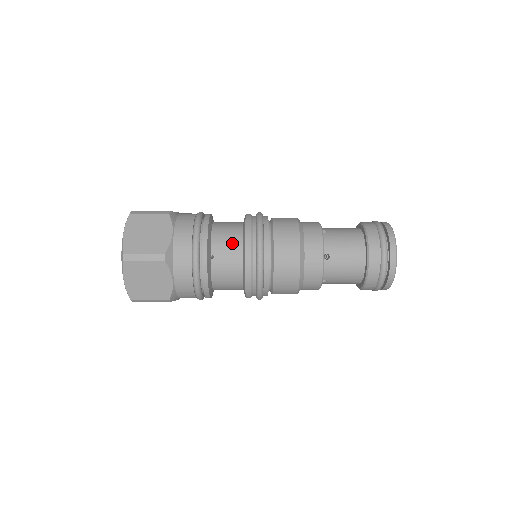
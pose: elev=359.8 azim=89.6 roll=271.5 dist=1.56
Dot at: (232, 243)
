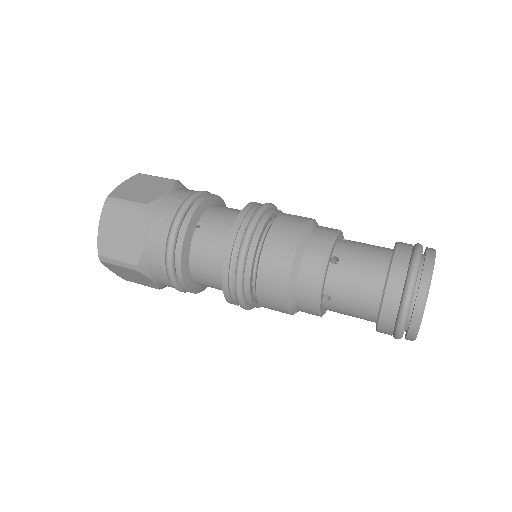
Dot at: (226, 218)
